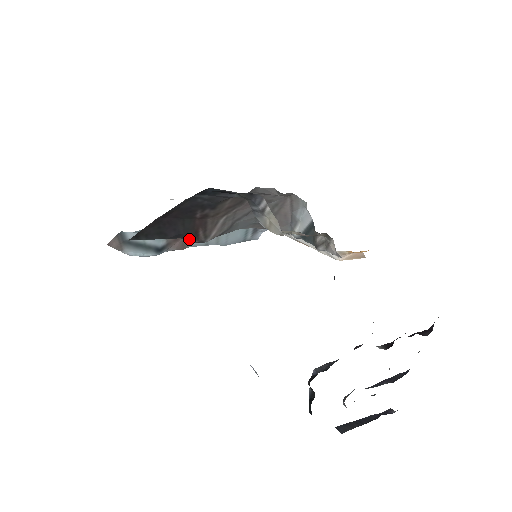
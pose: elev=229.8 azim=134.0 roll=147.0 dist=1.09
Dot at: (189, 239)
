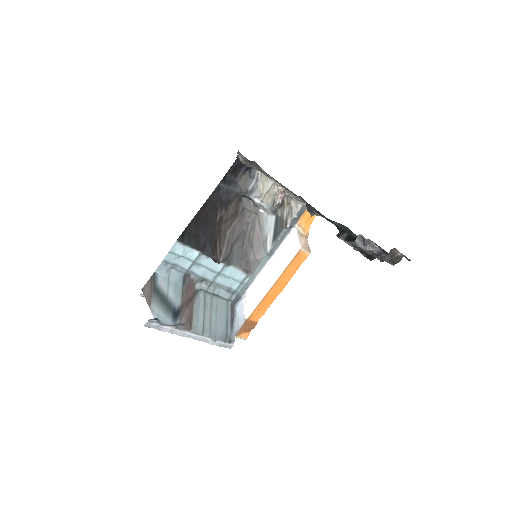
Dot at: (211, 252)
